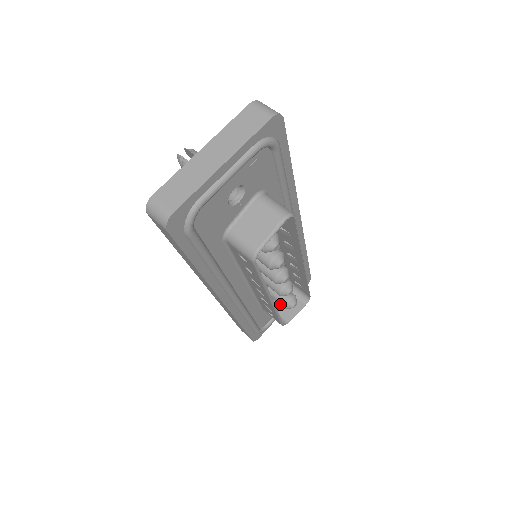
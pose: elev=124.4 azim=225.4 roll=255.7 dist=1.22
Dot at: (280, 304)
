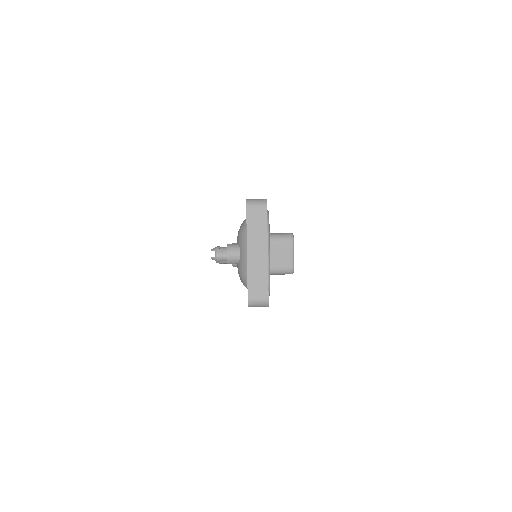
Dot at: occluded
